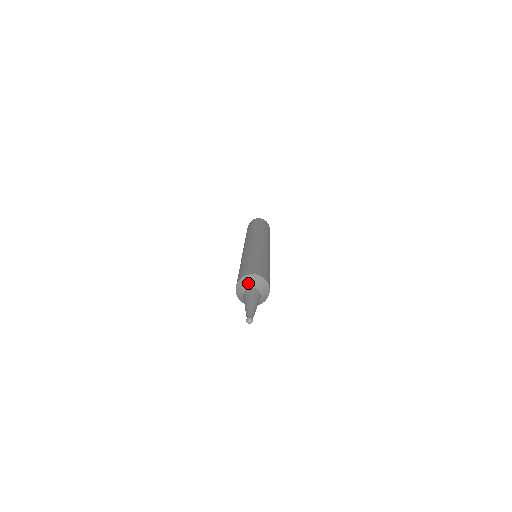
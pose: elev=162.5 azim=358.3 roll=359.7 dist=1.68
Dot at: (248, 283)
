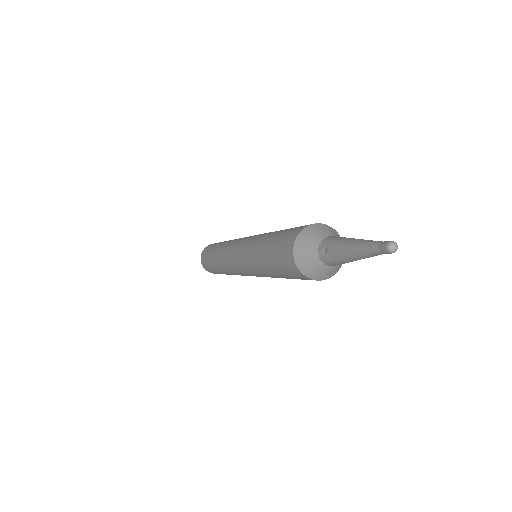
Dot at: (334, 232)
